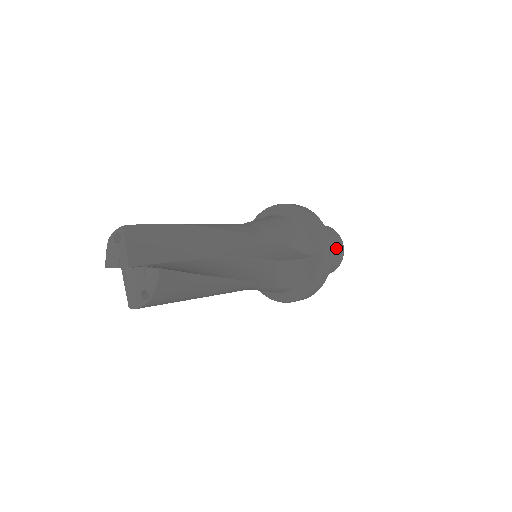
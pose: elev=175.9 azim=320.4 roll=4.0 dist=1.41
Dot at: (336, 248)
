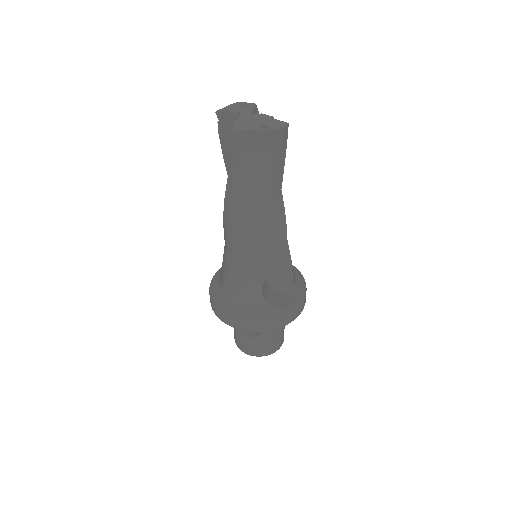
Dot at: occluded
